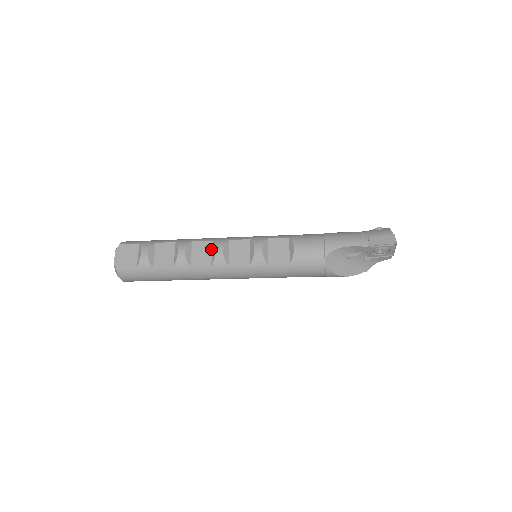
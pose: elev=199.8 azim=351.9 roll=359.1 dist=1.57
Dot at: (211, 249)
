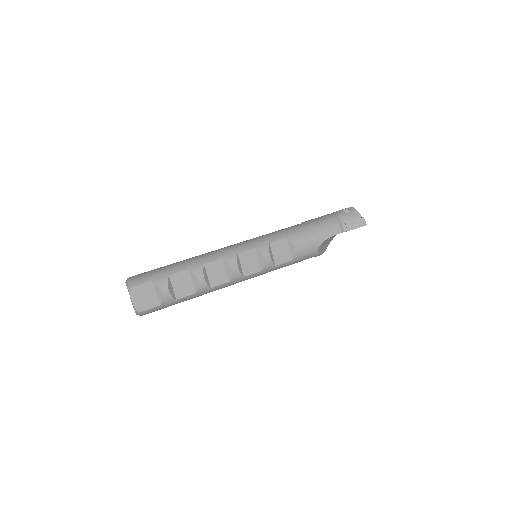
Dot at: (224, 267)
